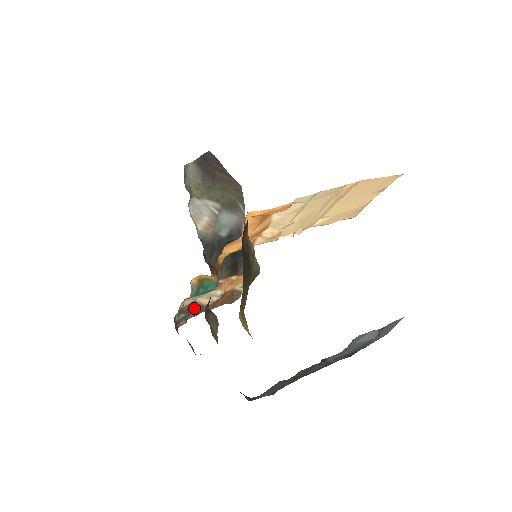
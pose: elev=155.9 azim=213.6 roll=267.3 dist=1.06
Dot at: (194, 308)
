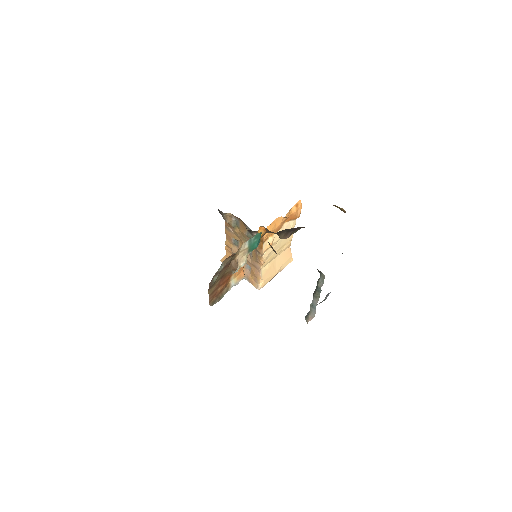
Dot at: (226, 268)
